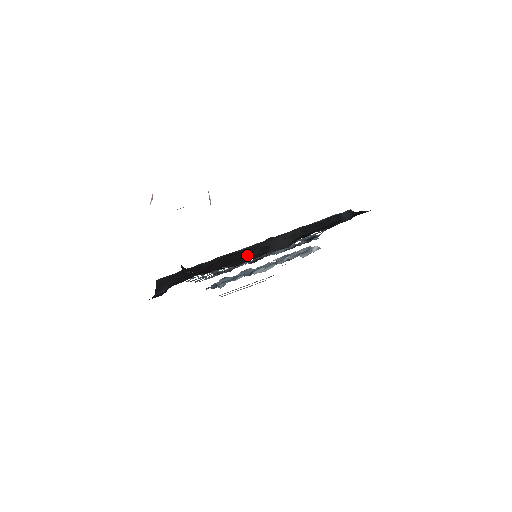
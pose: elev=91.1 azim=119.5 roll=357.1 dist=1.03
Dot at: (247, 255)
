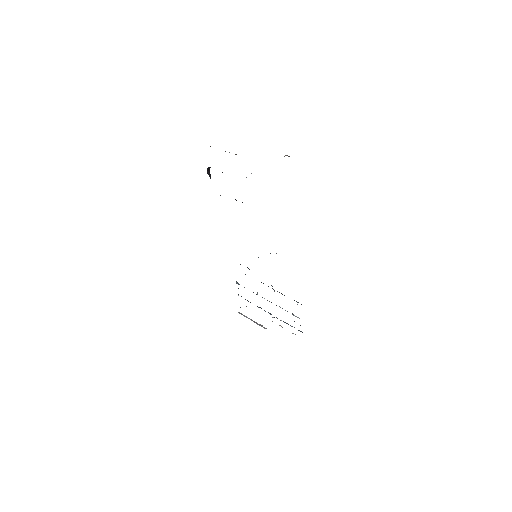
Dot at: occluded
